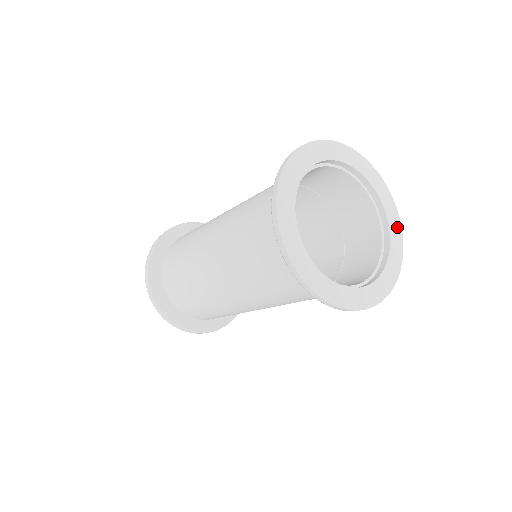
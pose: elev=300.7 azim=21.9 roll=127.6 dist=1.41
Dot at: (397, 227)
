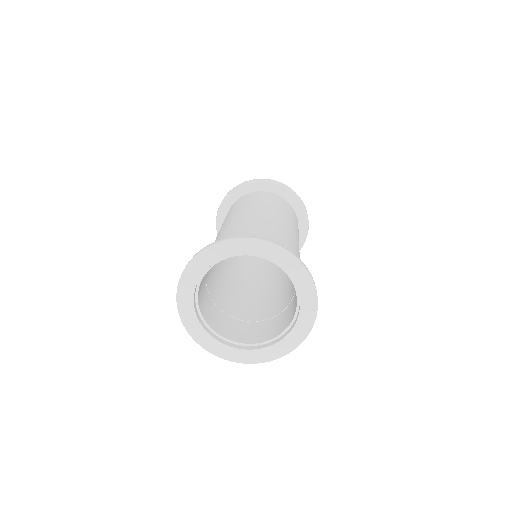
Dot at: (311, 309)
